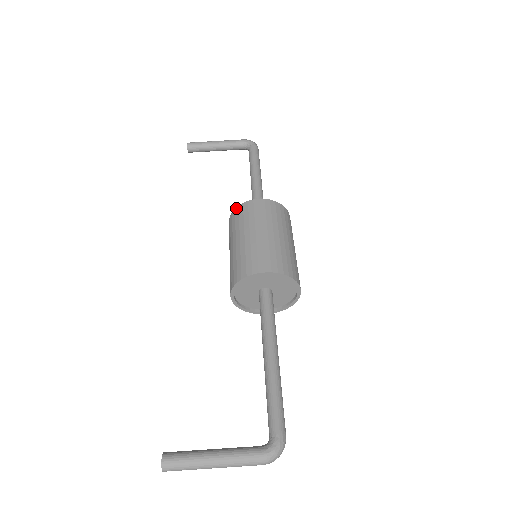
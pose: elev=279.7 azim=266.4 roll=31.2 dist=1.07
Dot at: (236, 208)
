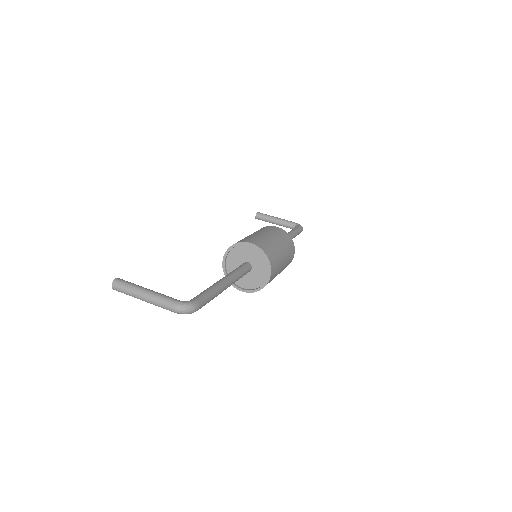
Dot at: occluded
